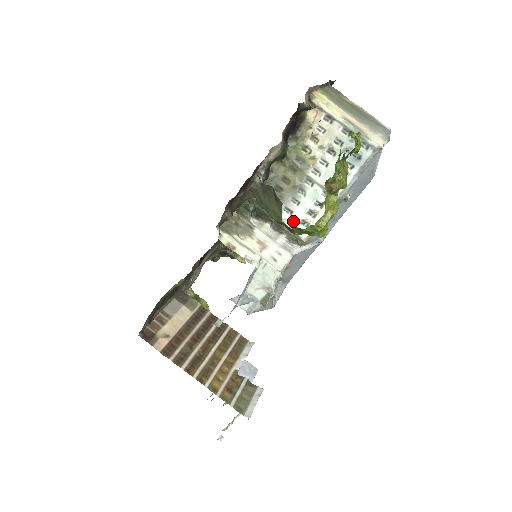
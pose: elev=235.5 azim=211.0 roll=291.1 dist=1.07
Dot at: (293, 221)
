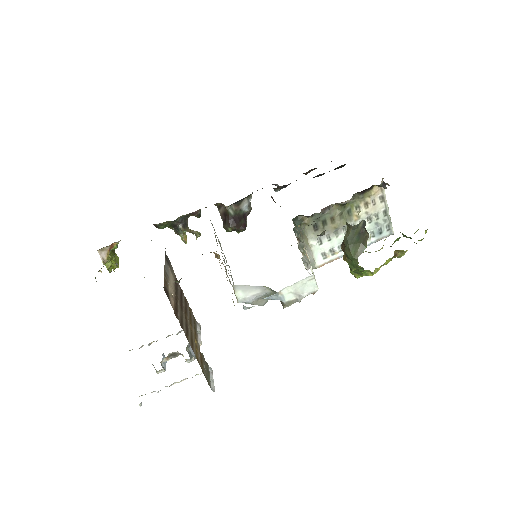
Dot at: (318, 250)
